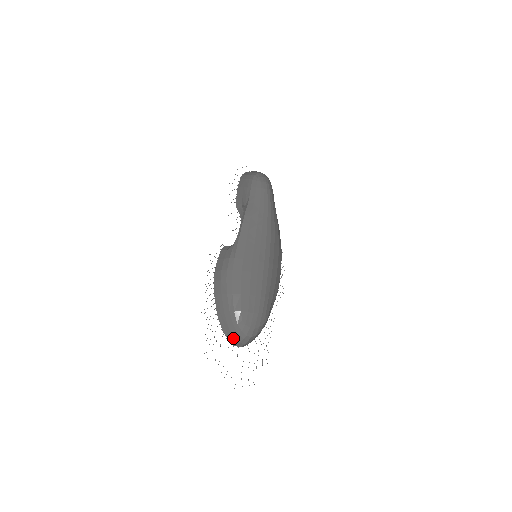
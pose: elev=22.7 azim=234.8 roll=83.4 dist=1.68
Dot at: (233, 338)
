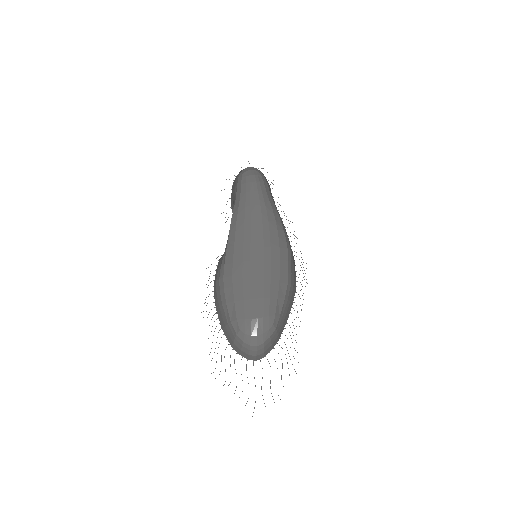
Dot at: (241, 351)
